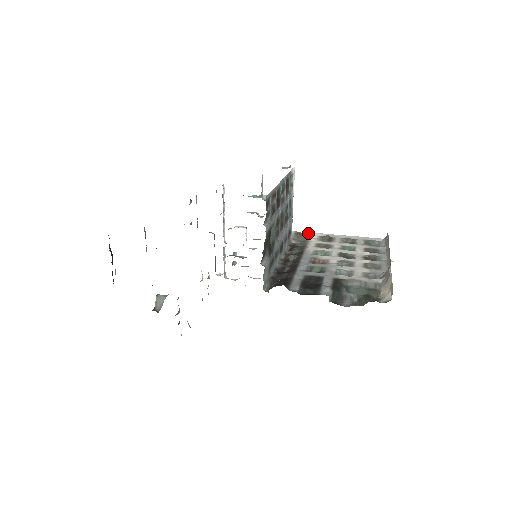
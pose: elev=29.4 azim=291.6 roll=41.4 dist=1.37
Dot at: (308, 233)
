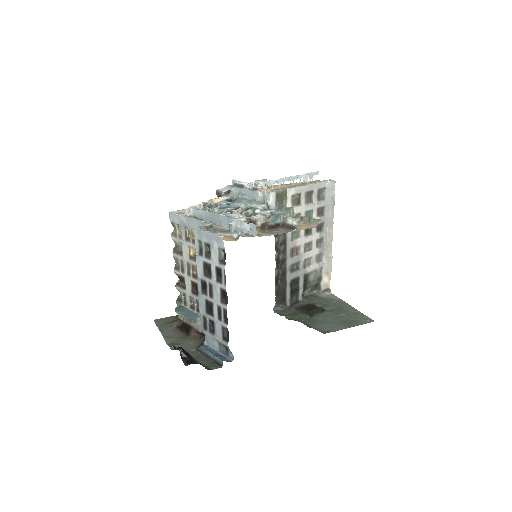
Dot at: (285, 193)
